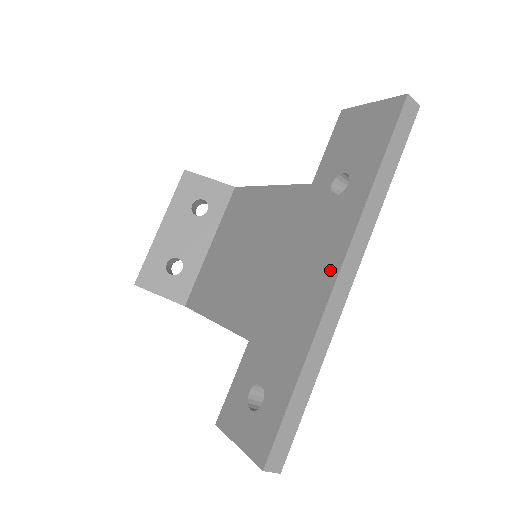
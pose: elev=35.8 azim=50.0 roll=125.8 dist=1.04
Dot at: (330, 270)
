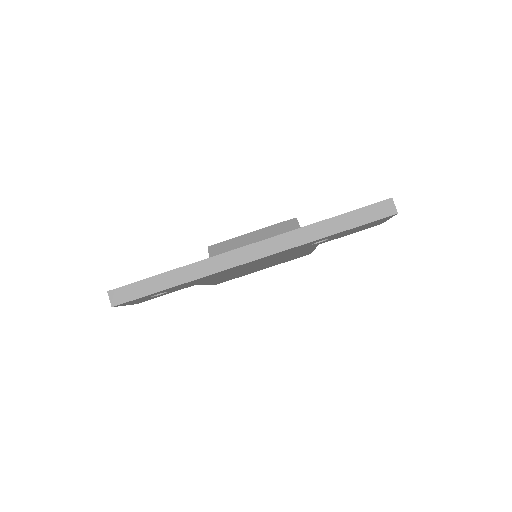
Dot at: occluded
